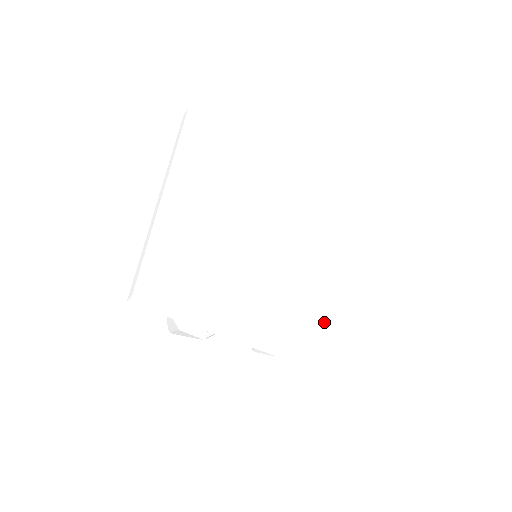
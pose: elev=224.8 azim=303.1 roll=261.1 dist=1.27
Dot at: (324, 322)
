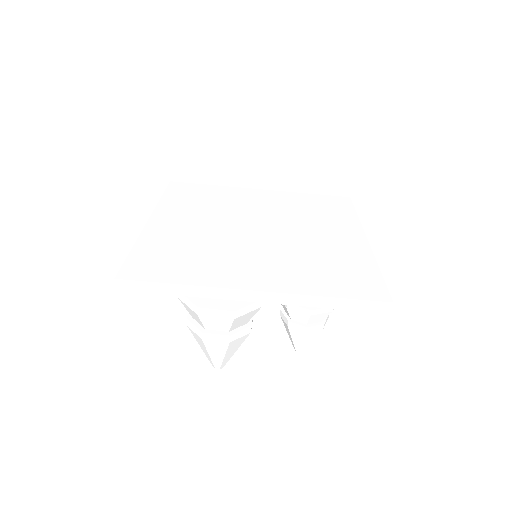
Dot at: (326, 269)
